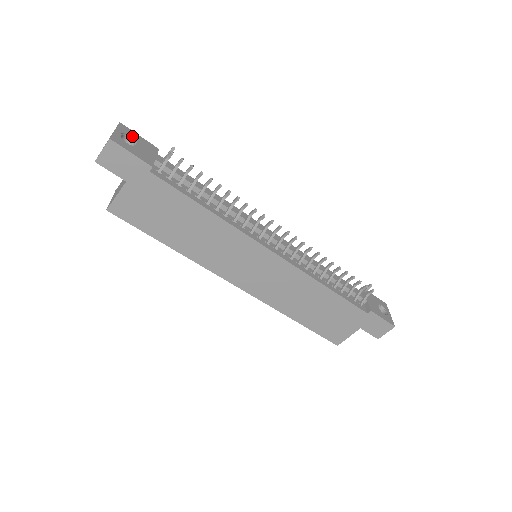
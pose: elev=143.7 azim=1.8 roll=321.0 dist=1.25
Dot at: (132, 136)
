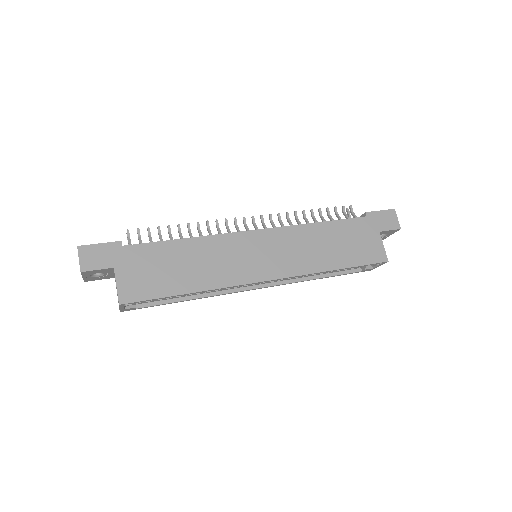
Dot at: occluded
